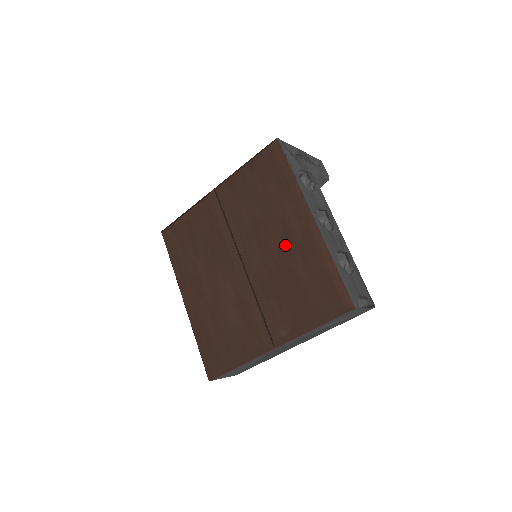
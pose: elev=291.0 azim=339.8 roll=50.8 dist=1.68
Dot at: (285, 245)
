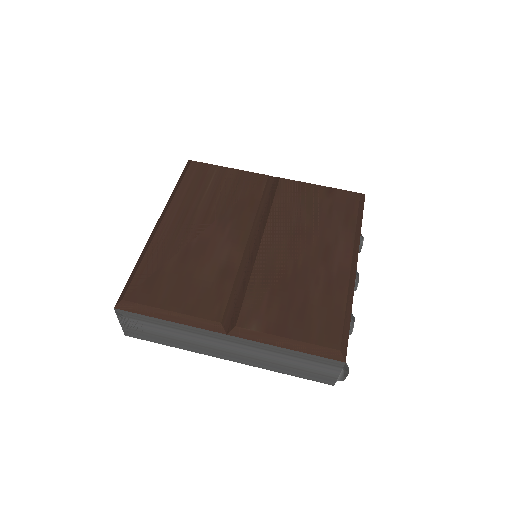
Dot at: (316, 264)
